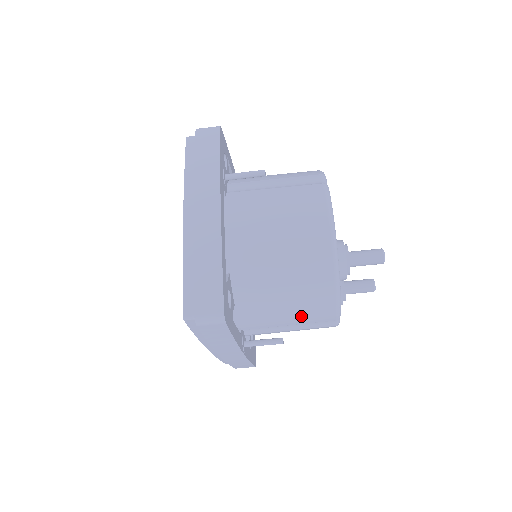
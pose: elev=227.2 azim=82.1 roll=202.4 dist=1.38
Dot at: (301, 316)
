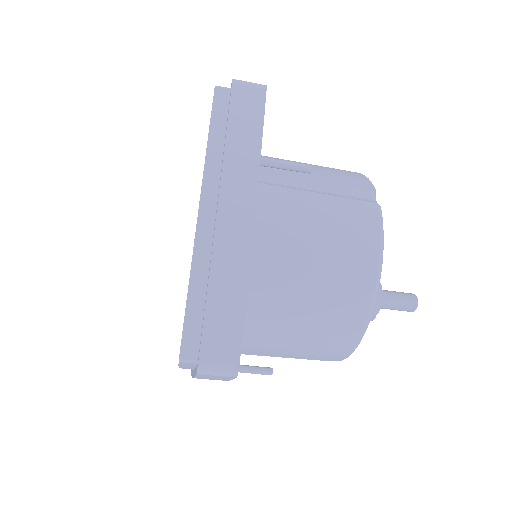
Dot at: (305, 353)
